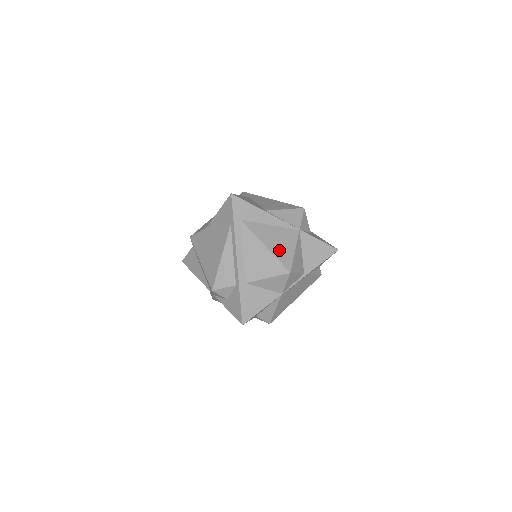
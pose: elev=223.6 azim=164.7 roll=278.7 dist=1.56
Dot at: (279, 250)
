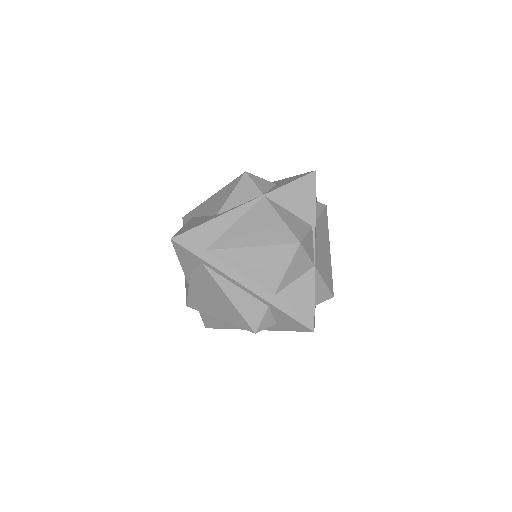
Dot at: (268, 235)
